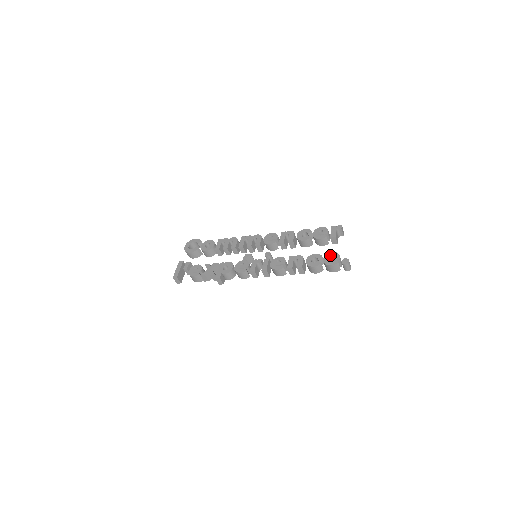
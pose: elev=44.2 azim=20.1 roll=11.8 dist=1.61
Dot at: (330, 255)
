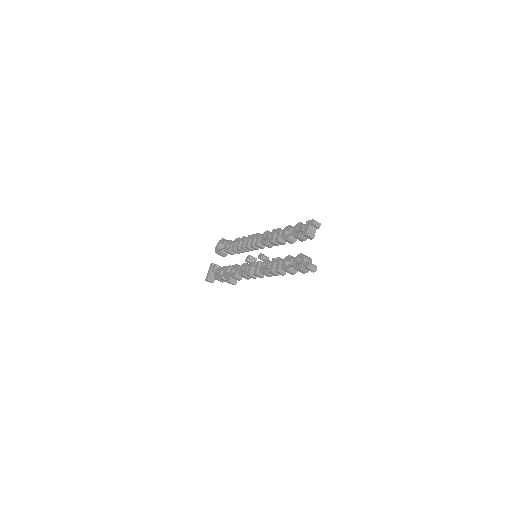
Dot at: (298, 257)
